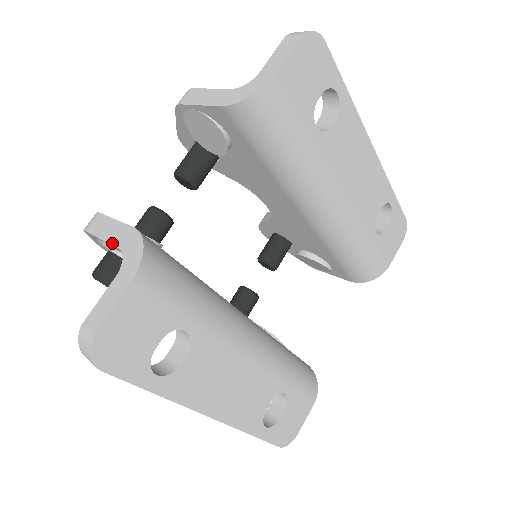
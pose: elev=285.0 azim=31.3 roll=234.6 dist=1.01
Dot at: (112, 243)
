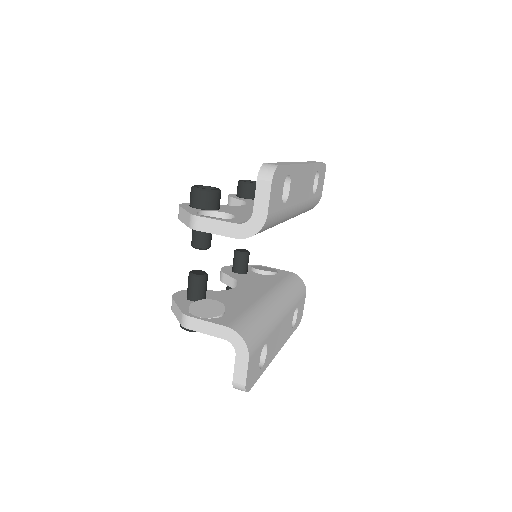
Dot at: (217, 337)
